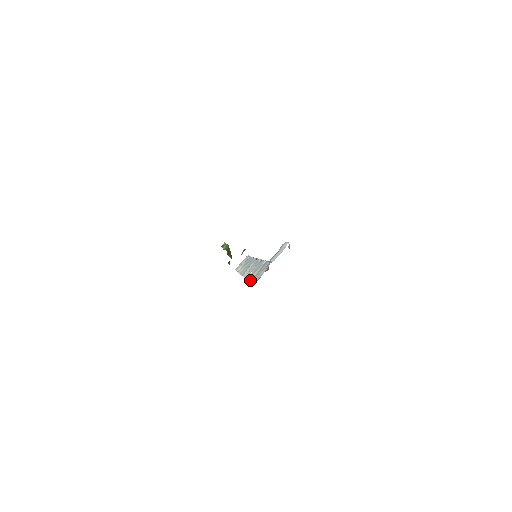
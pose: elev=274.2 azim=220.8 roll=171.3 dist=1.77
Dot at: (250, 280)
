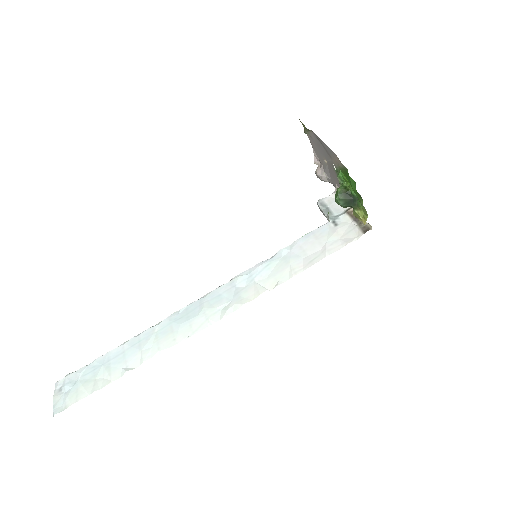
Dot at: (312, 262)
